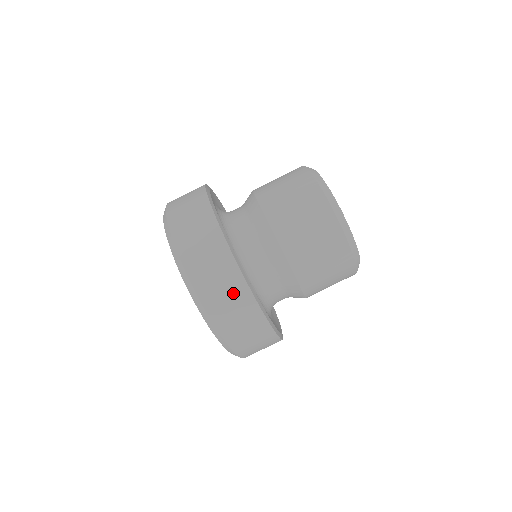
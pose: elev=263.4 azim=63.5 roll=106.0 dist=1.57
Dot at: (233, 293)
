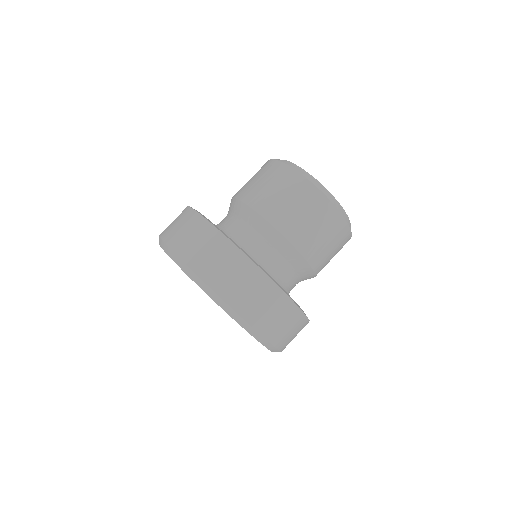
Dot at: (199, 234)
